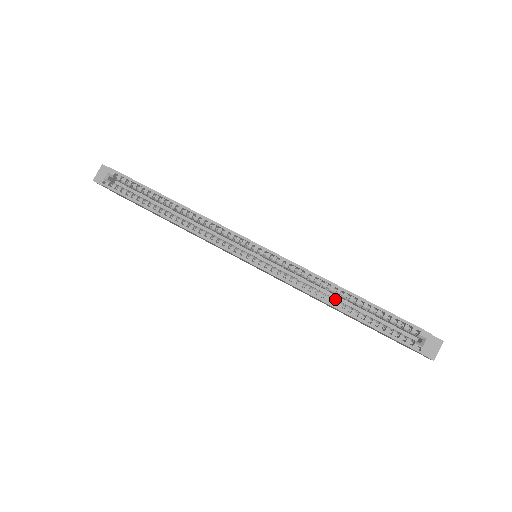
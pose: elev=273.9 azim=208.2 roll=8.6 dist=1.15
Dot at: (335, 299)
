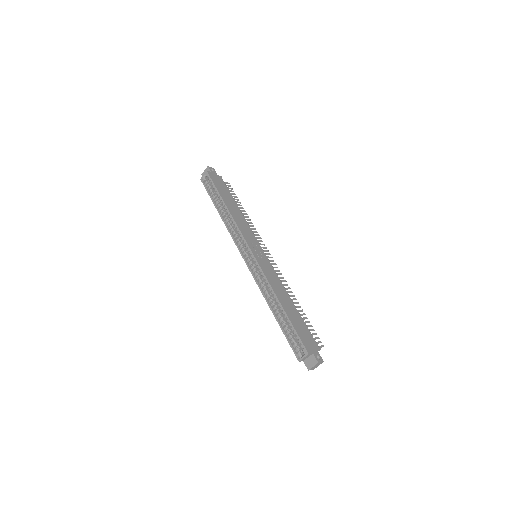
Dot at: (274, 304)
